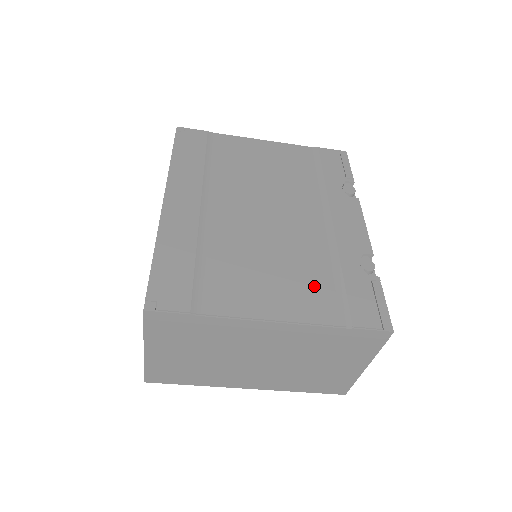
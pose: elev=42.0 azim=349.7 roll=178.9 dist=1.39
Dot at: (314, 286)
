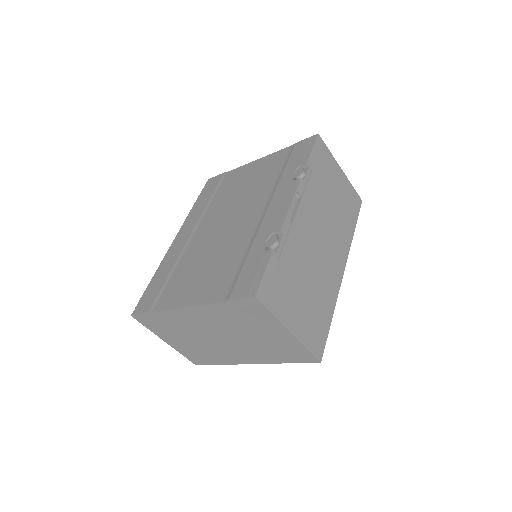
Dot at: (223, 273)
